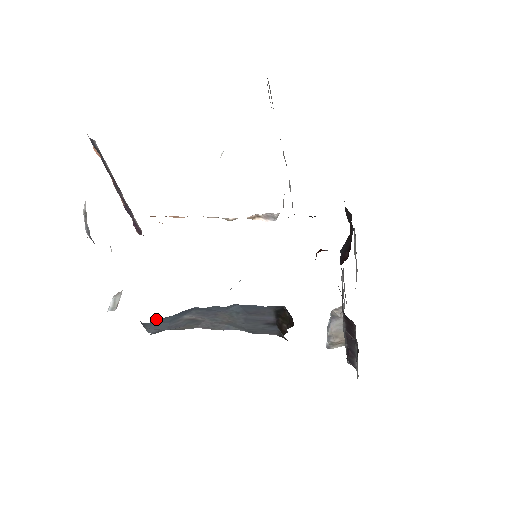
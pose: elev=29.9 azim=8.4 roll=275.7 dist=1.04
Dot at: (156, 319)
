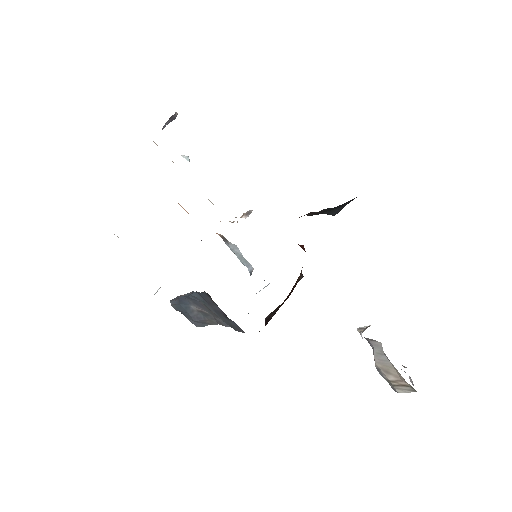
Dot at: (171, 305)
